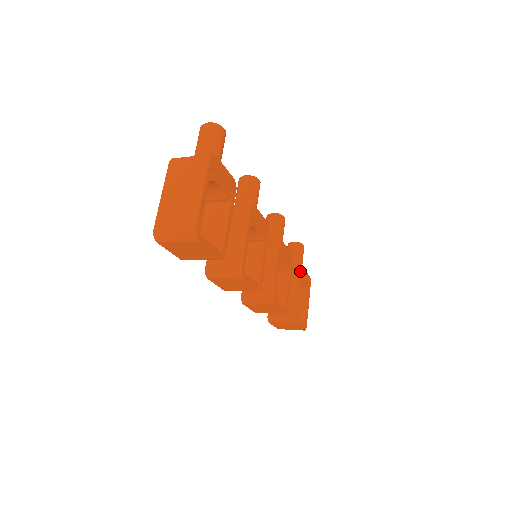
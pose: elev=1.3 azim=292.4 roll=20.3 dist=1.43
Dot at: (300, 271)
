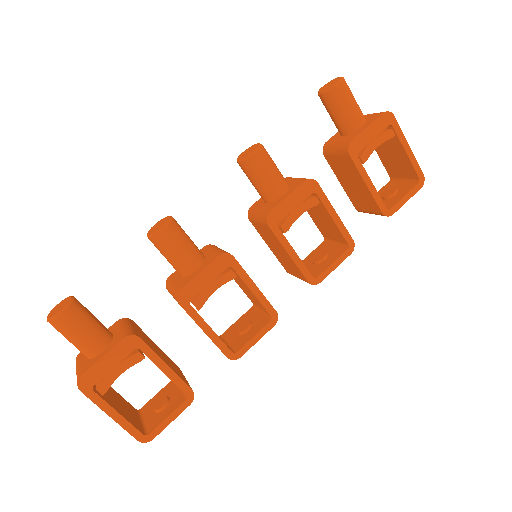
Dot at: (348, 155)
